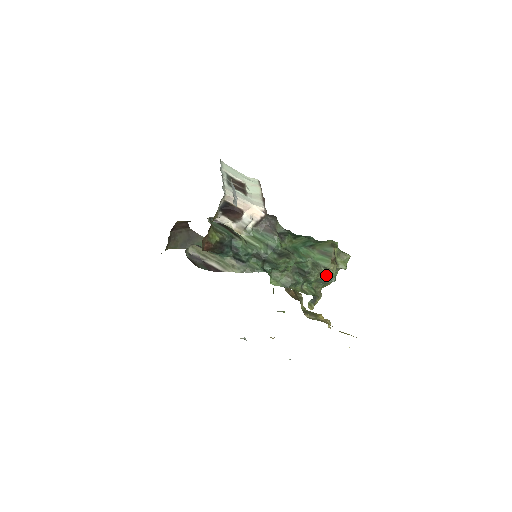
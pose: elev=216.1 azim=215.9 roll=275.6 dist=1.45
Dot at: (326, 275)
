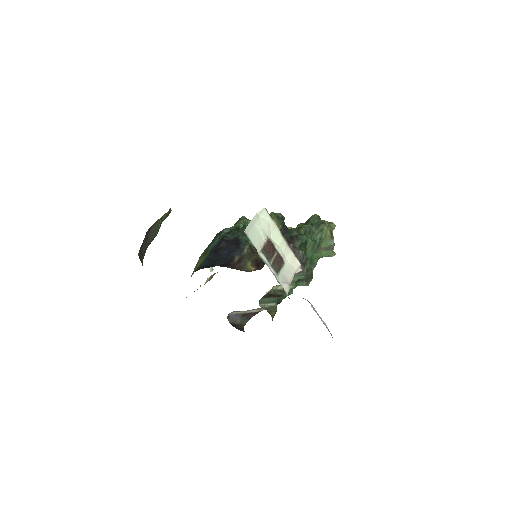
Dot at: occluded
